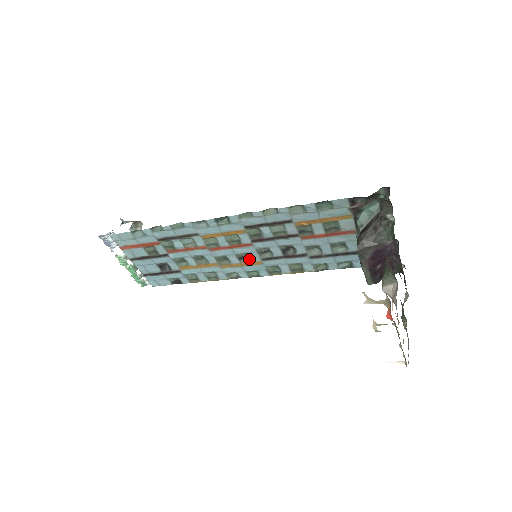
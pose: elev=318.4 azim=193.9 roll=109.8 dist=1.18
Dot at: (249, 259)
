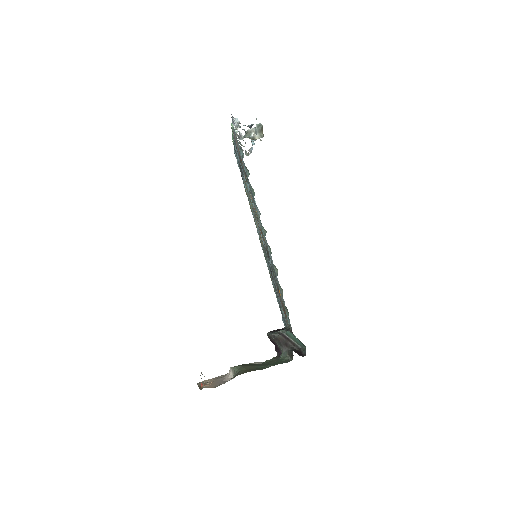
Dot at: occluded
